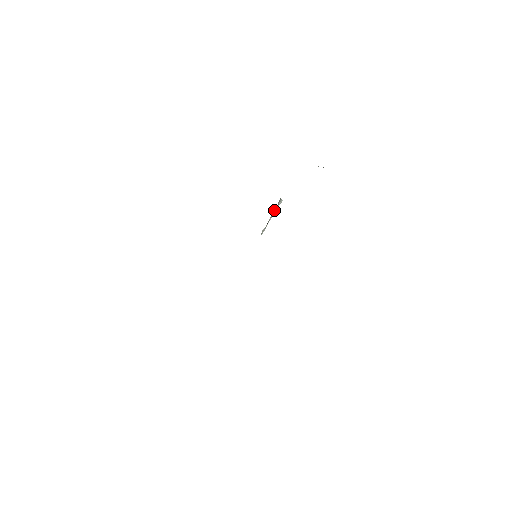
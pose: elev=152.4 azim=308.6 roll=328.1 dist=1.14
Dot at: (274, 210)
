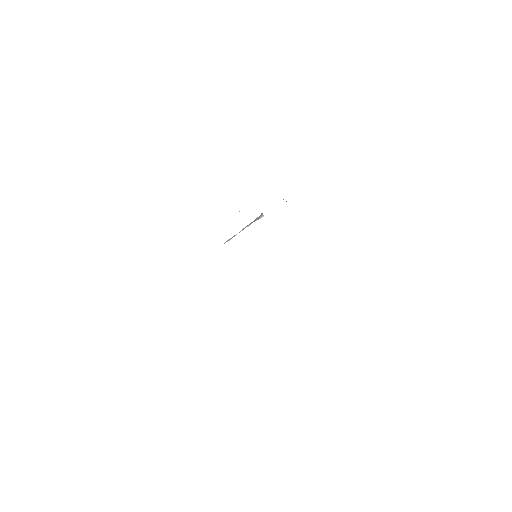
Dot at: occluded
